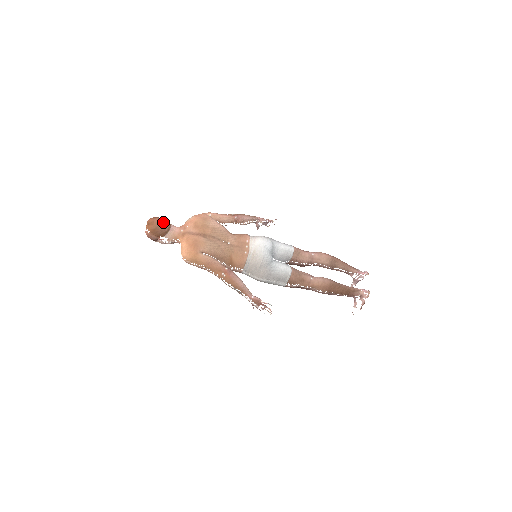
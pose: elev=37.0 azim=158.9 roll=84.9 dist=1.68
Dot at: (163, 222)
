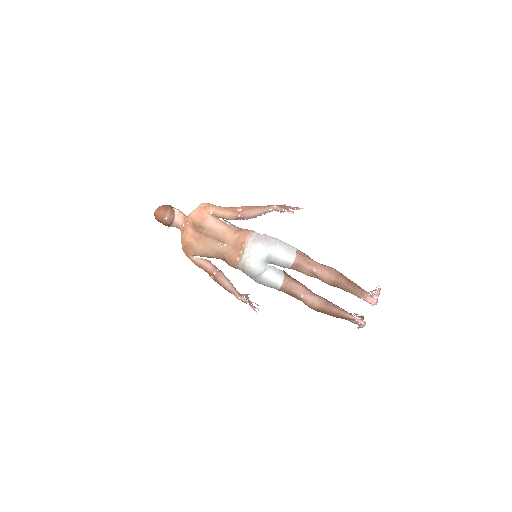
Dot at: (165, 217)
